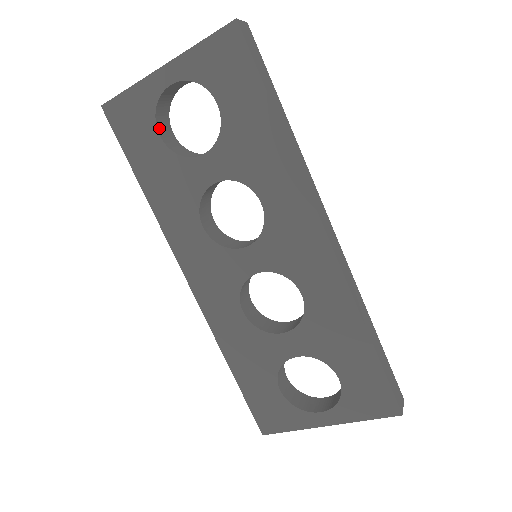
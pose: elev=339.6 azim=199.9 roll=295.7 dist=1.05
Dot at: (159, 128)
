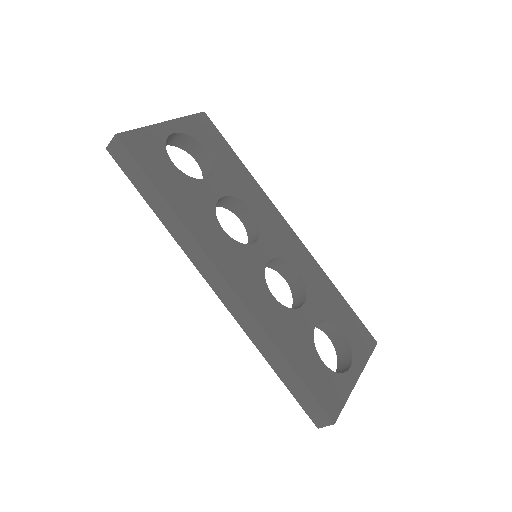
Dot at: (168, 159)
